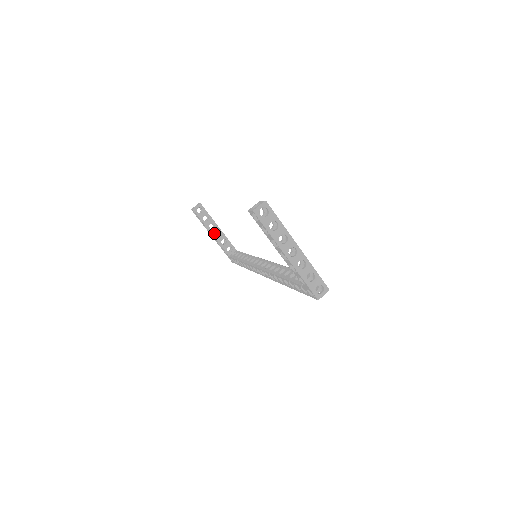
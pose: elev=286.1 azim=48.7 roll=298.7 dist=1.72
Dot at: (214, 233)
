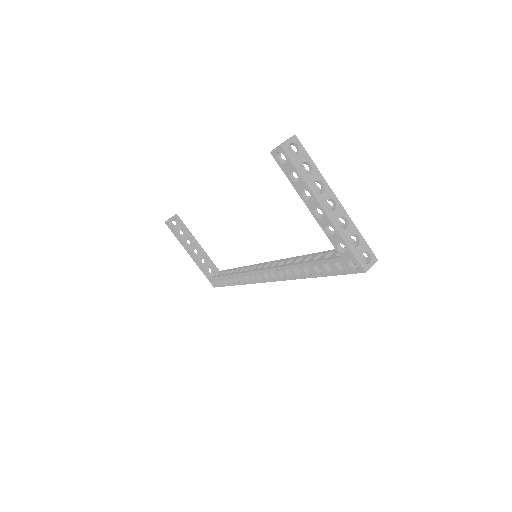
Dot at: (193, 249)
